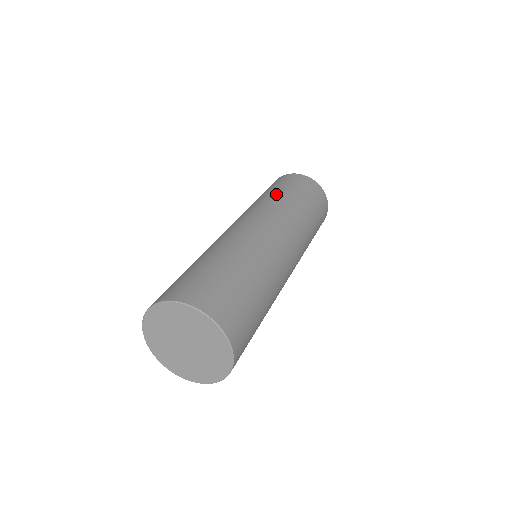
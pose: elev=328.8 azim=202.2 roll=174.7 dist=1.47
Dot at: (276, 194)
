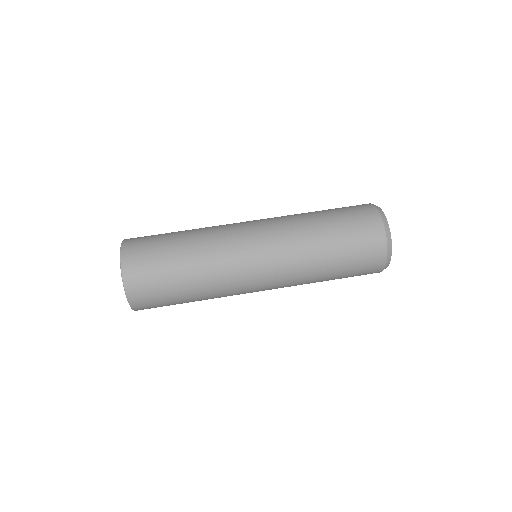
Dot at: (317, 223)
